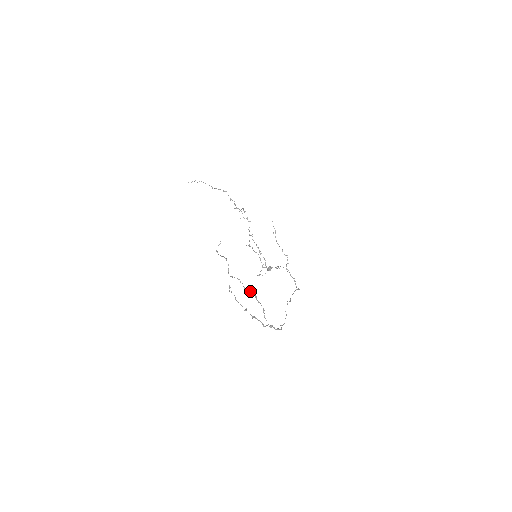
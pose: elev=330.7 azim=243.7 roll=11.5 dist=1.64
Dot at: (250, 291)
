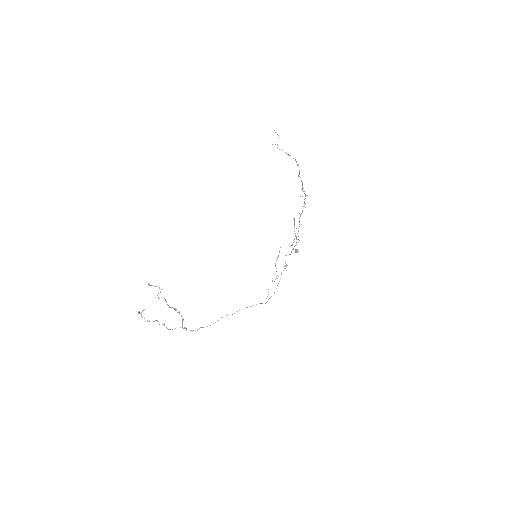
Dot at: (175, 308)
